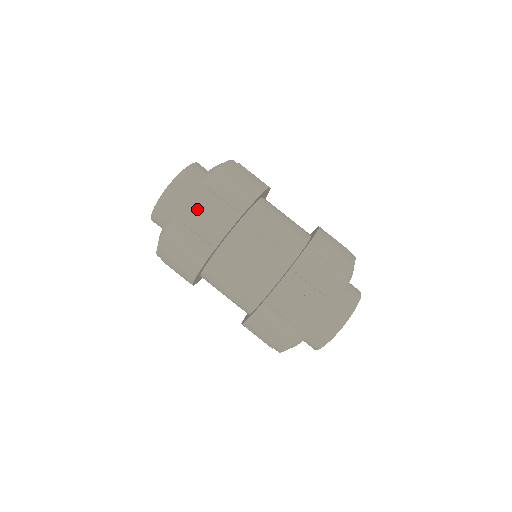
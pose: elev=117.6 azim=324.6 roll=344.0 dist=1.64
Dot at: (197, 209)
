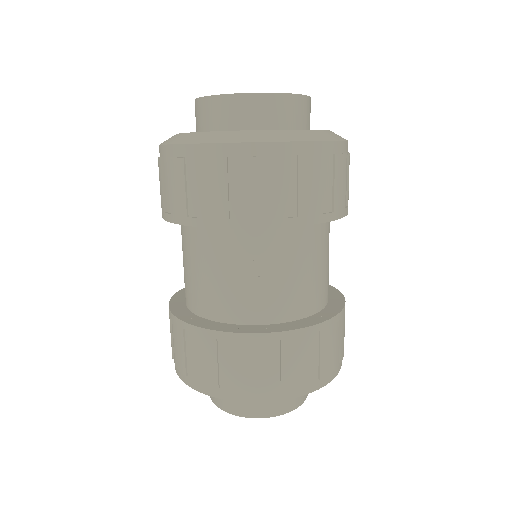
Dot at: (210, 166)
